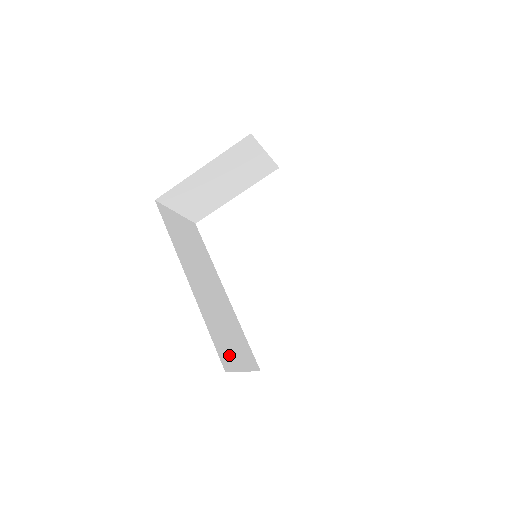
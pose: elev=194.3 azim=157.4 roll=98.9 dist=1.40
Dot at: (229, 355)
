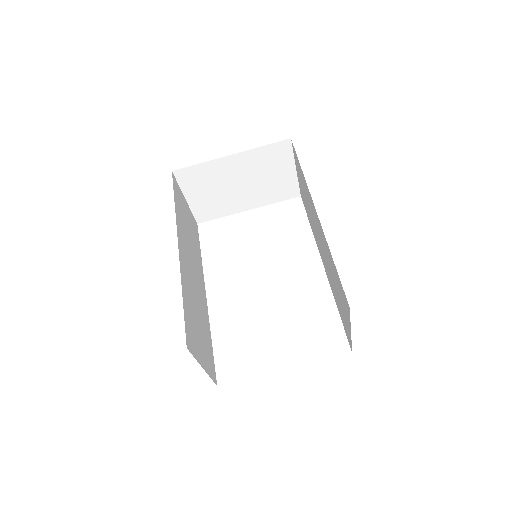
Dot at: (194, 340)
